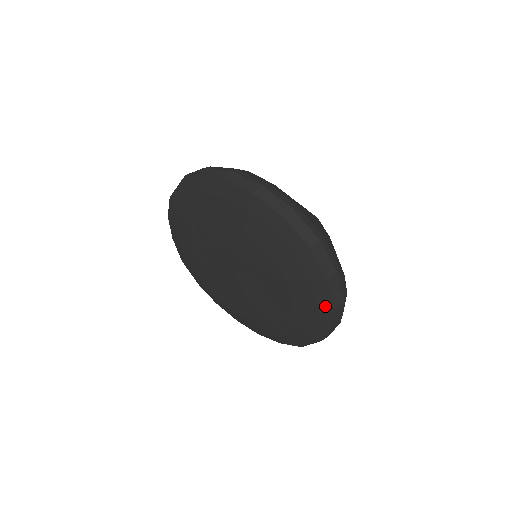
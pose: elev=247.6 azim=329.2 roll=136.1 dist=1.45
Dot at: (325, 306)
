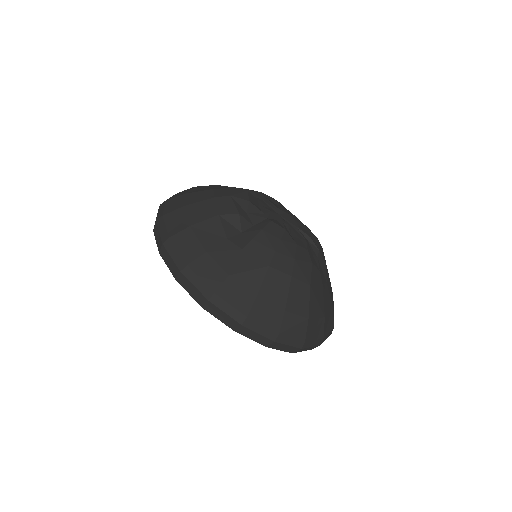
Dot at: occluded
